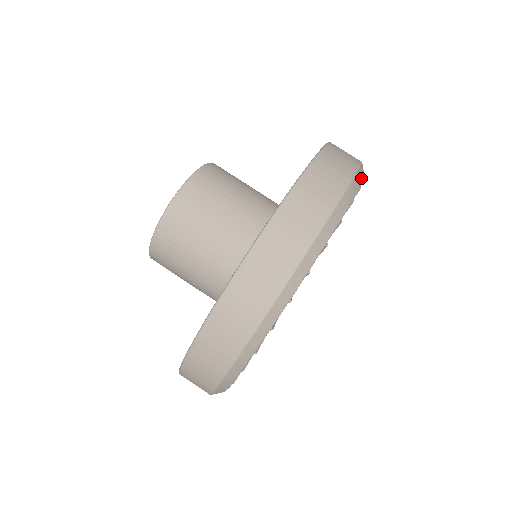
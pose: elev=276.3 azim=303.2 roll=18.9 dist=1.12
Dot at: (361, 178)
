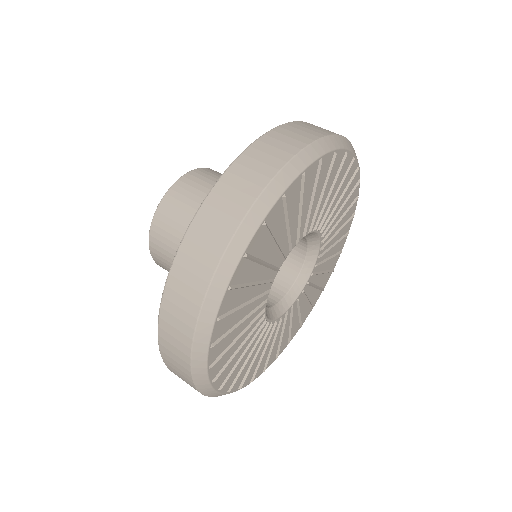
Dot at: occluded
